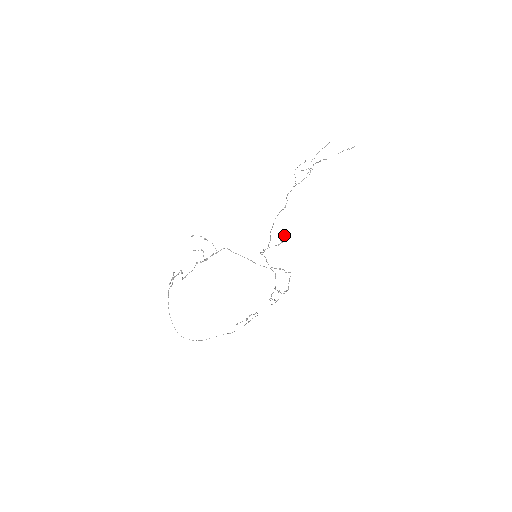
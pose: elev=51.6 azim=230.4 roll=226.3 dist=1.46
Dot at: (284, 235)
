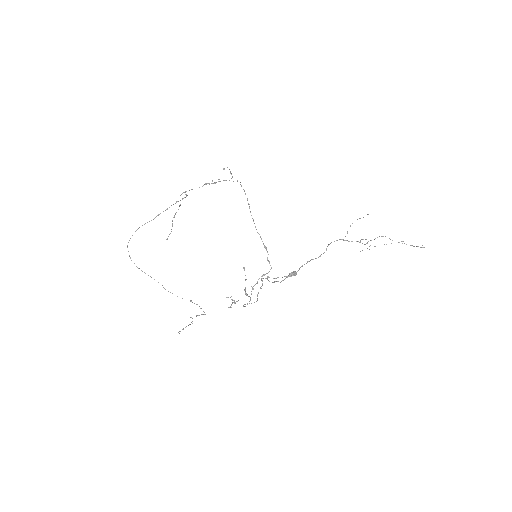
Dot at: occluded
